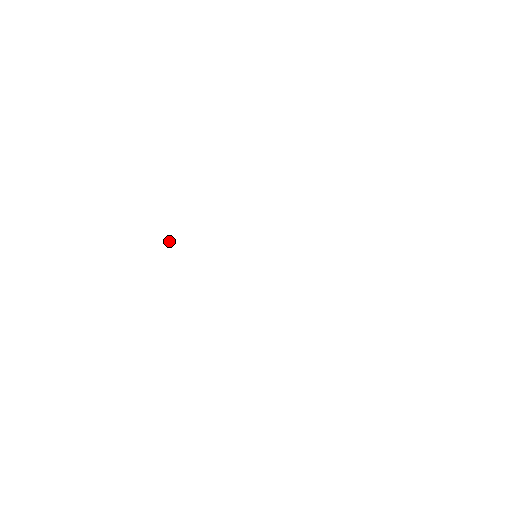
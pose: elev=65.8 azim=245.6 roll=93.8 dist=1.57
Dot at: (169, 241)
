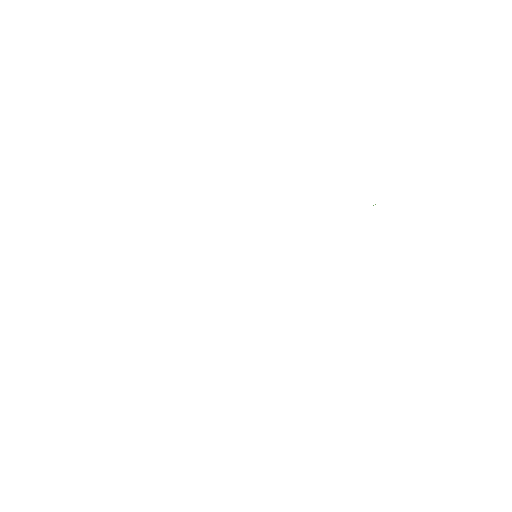
Dot at: occluded
